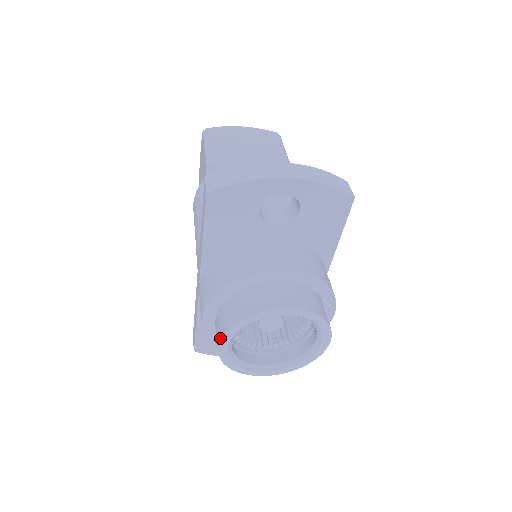
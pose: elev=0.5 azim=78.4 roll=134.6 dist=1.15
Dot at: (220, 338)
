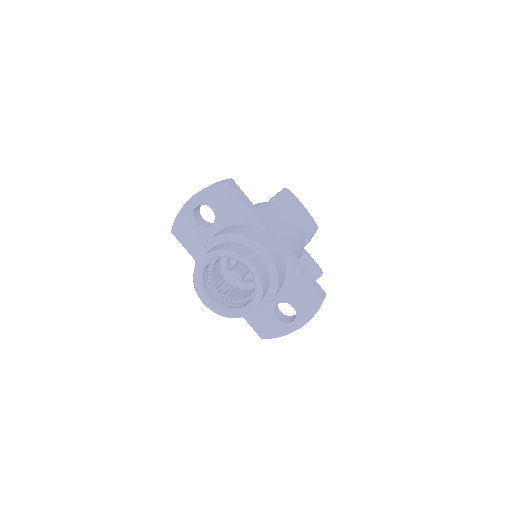
Dot at: (199, 296)
